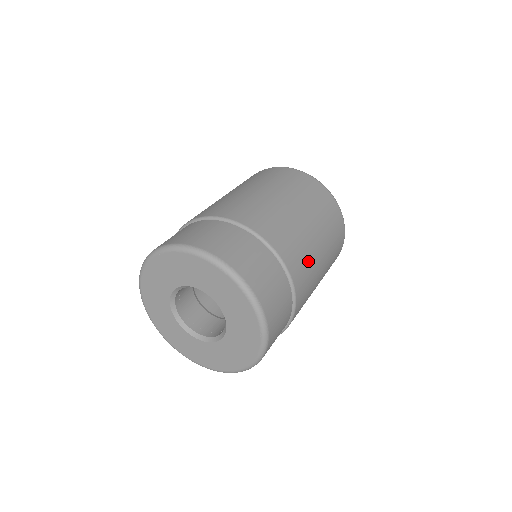
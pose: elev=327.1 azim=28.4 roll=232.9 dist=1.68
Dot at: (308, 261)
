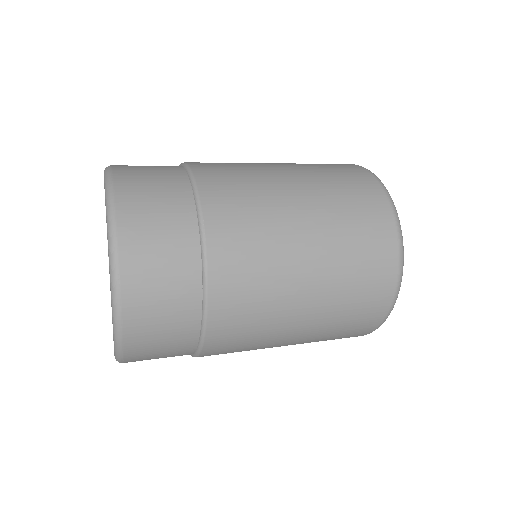
Dot at: (264, 286)
